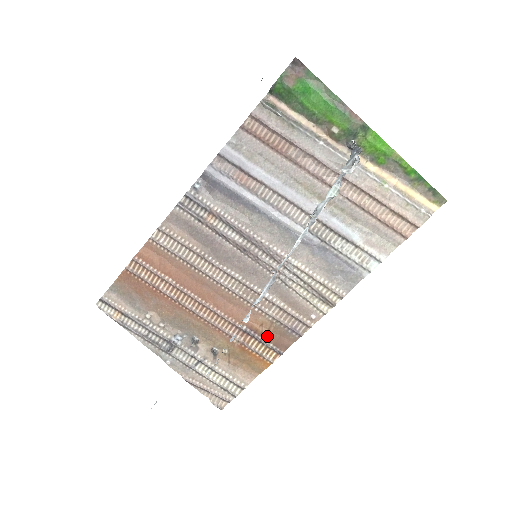
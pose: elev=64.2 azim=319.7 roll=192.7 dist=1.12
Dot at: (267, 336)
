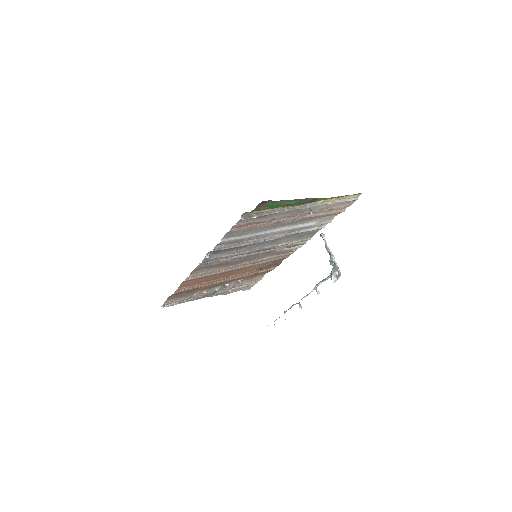
Dot at: (269, 266)
